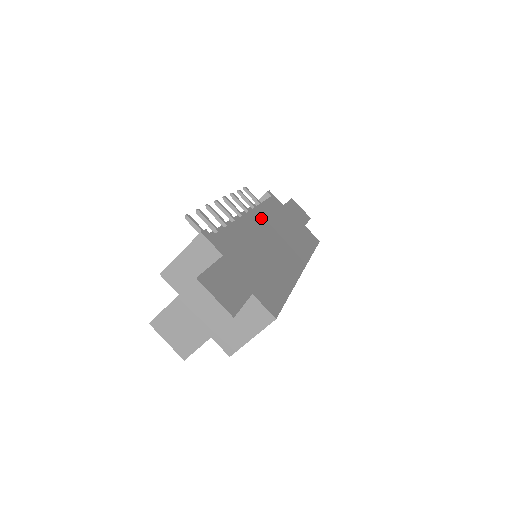
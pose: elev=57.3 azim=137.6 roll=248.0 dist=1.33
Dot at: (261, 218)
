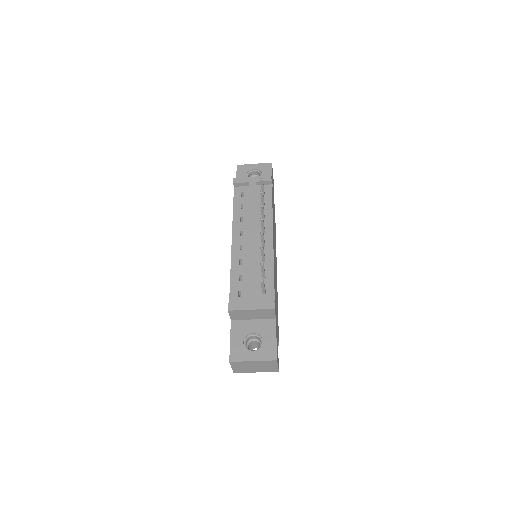
Dot at: occluded
